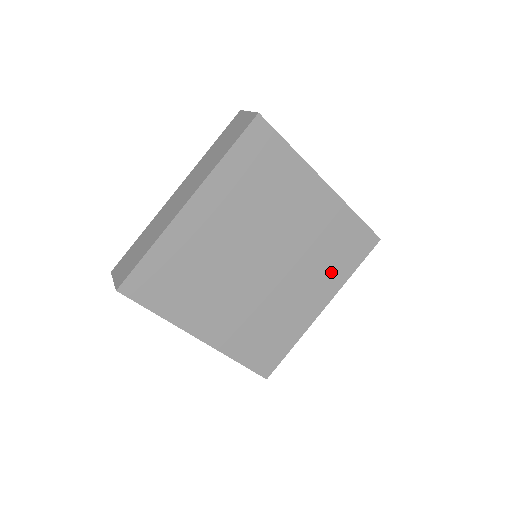
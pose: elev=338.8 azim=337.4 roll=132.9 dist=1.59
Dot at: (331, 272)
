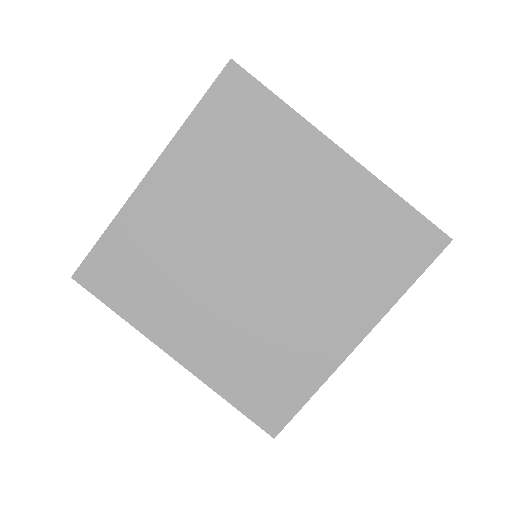
Dot at: (366, 285)
